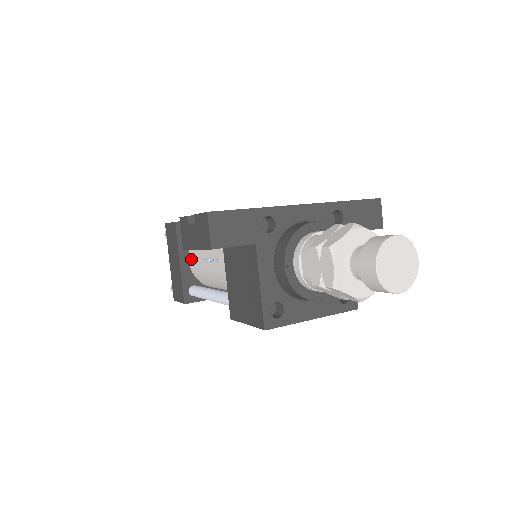
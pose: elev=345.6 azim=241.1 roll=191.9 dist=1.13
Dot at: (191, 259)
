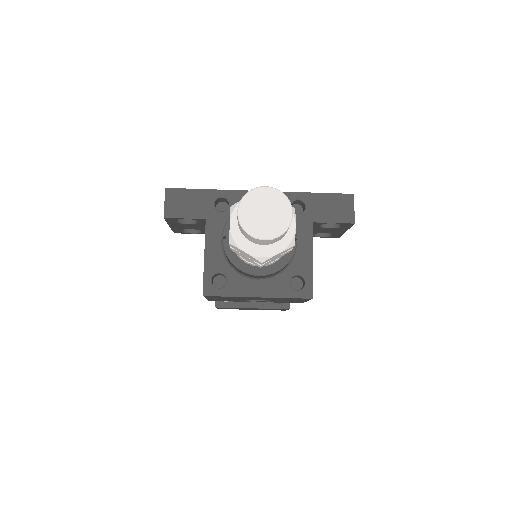
Dot at: occluded
